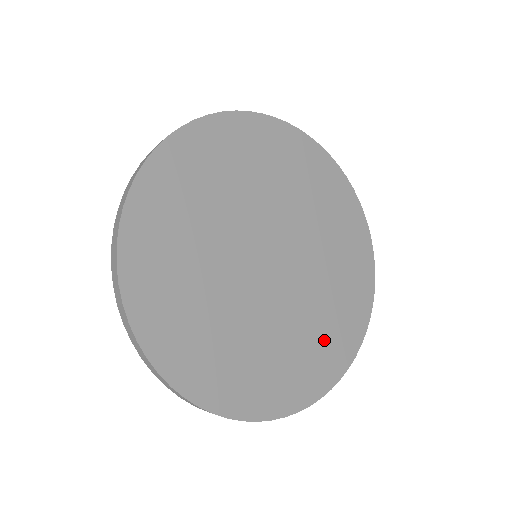
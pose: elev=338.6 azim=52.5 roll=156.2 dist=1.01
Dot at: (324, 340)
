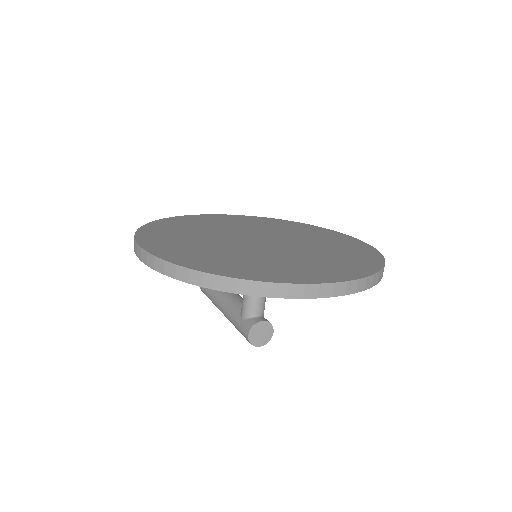
Dot at: (333, 263)
